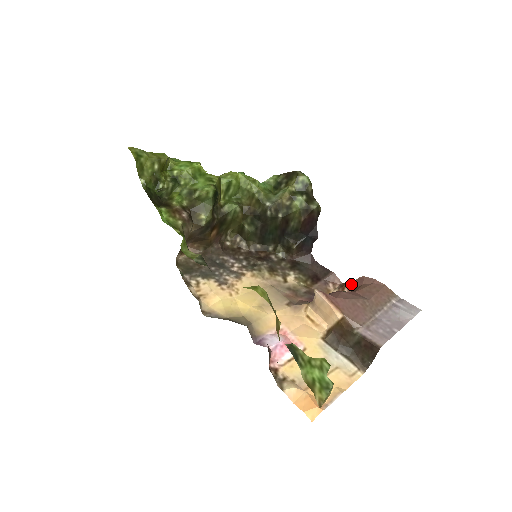
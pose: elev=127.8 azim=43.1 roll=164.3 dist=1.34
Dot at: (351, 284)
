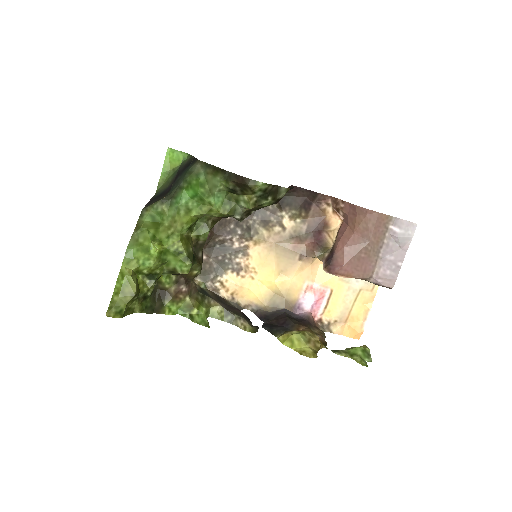
Dot at: (344, 209)
